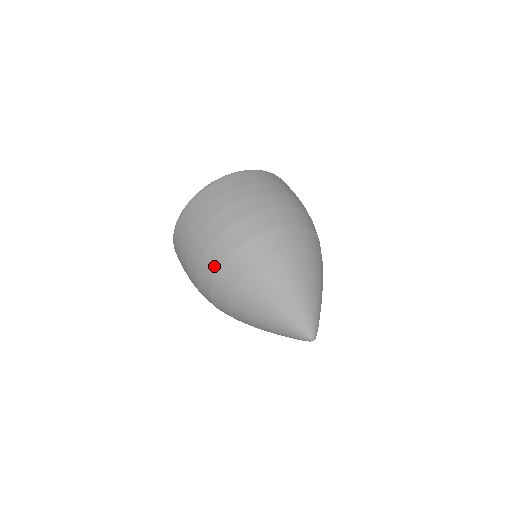
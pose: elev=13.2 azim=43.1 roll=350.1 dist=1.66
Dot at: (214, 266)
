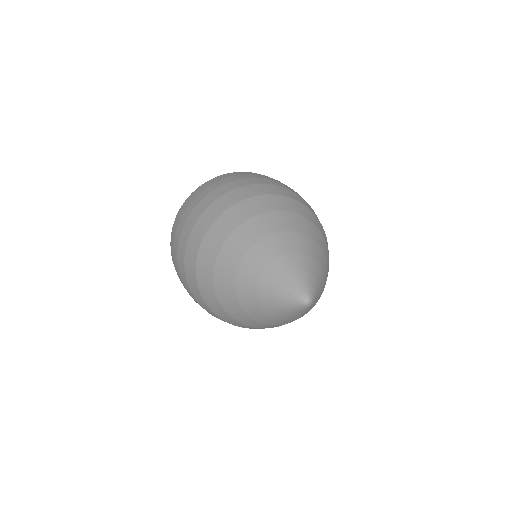
Dot at: (193, 277)
